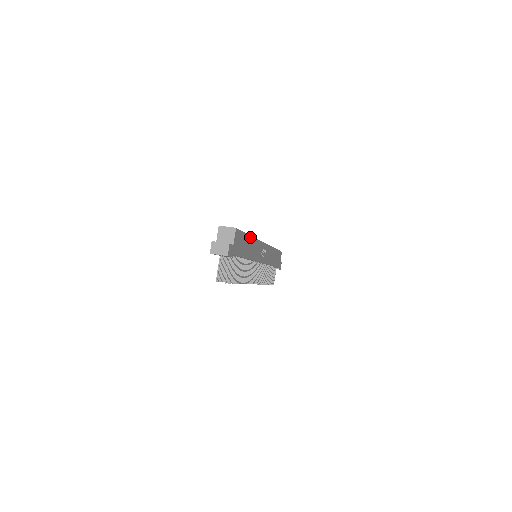
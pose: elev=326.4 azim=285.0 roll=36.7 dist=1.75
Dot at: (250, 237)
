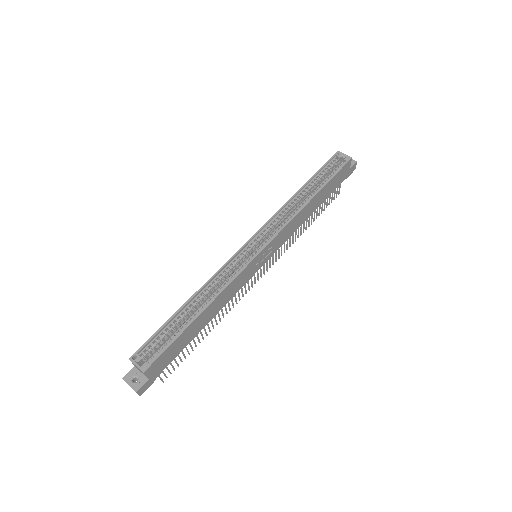
Dot at: (200, 315)
